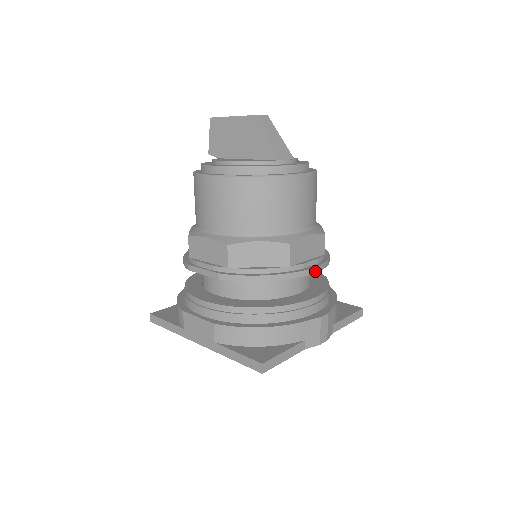
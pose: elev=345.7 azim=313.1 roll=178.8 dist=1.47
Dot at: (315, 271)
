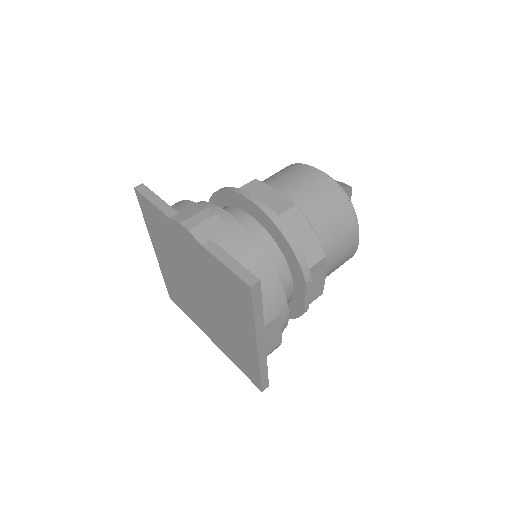
Dot at: (250, 198)
